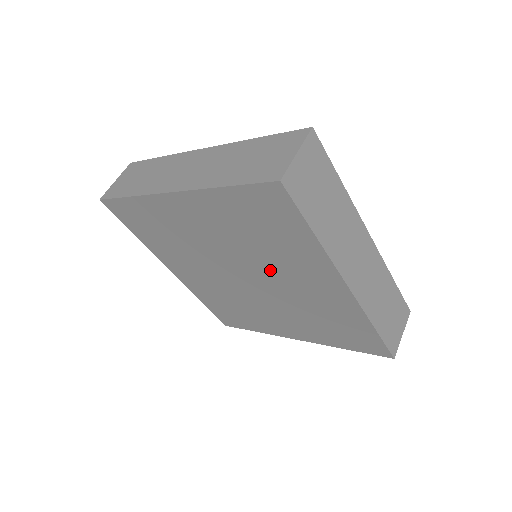
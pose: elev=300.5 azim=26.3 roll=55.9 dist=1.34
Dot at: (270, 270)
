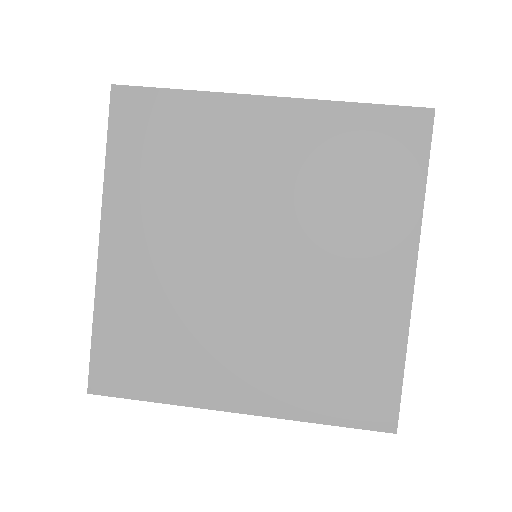
Dot at: (237, 196)
